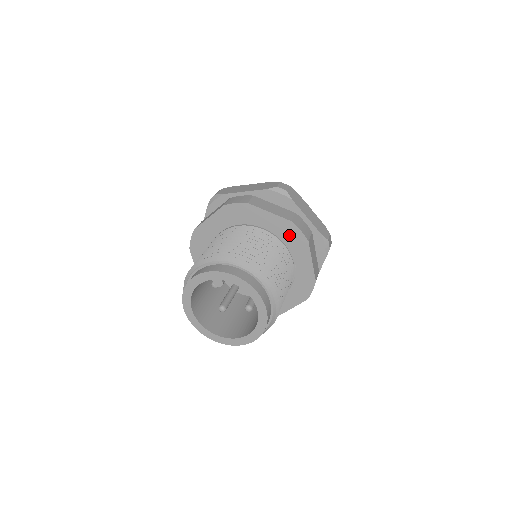
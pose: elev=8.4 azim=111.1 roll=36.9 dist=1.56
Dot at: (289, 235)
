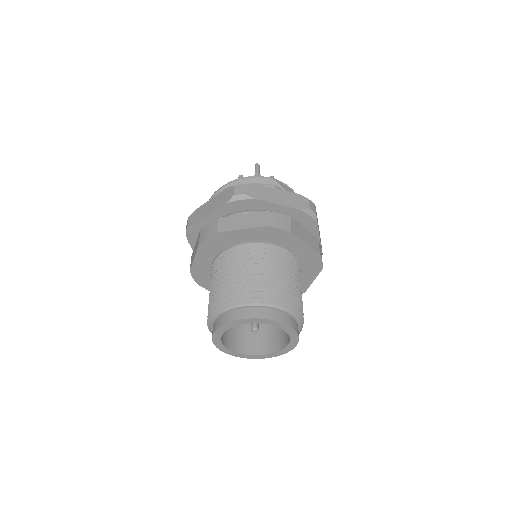
Dot at: (271, 236)
